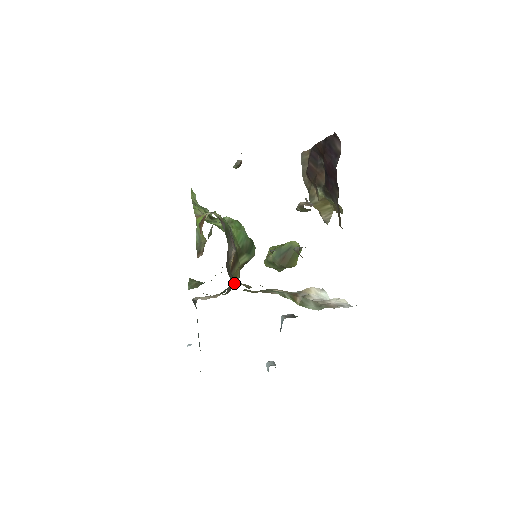
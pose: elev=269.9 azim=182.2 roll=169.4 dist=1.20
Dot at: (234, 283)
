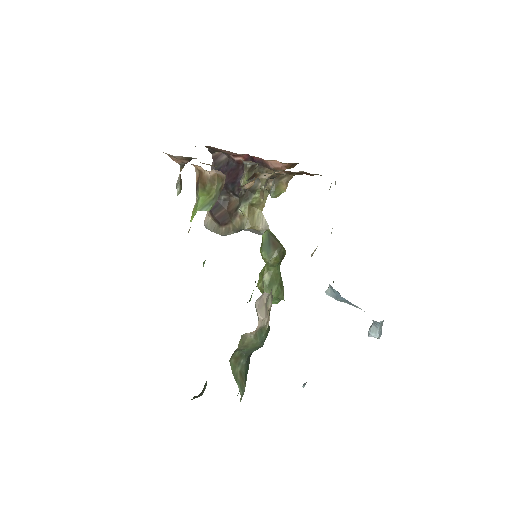
Dot at: occluded
